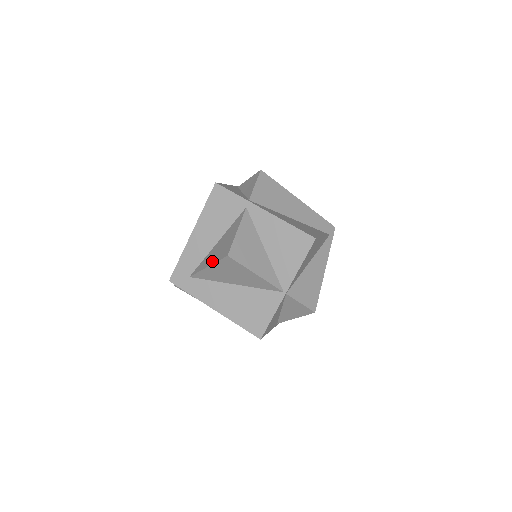
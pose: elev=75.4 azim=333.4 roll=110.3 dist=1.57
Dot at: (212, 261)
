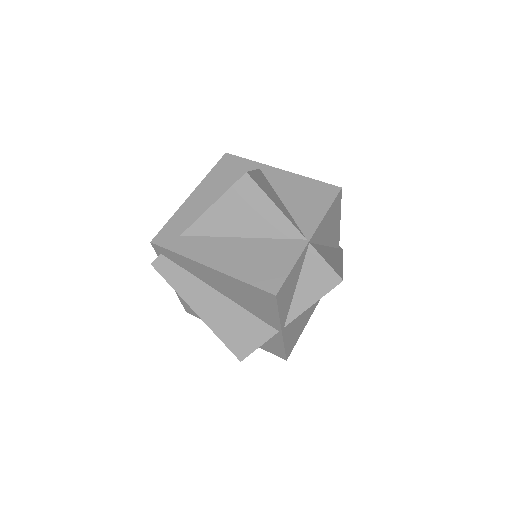
Dot at: (220, 197)
